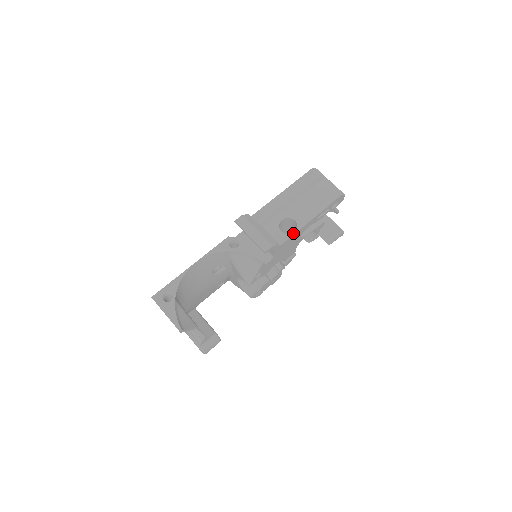
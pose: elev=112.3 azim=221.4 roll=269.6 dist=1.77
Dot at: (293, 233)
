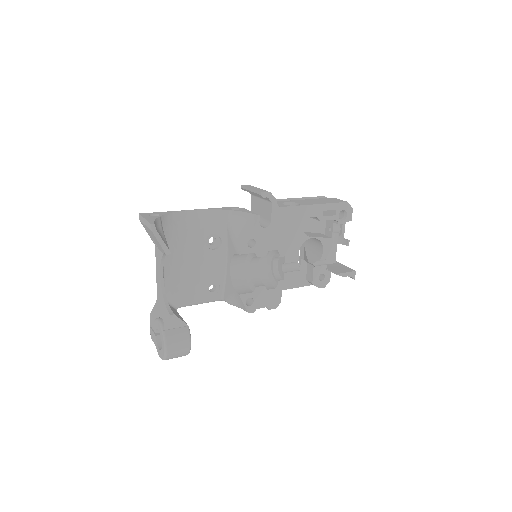
Dot at: occluded
